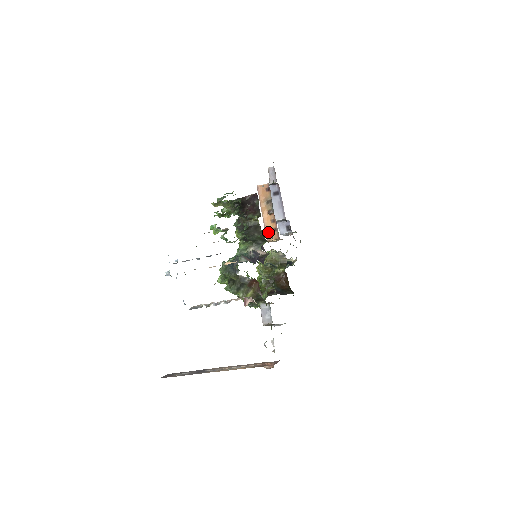
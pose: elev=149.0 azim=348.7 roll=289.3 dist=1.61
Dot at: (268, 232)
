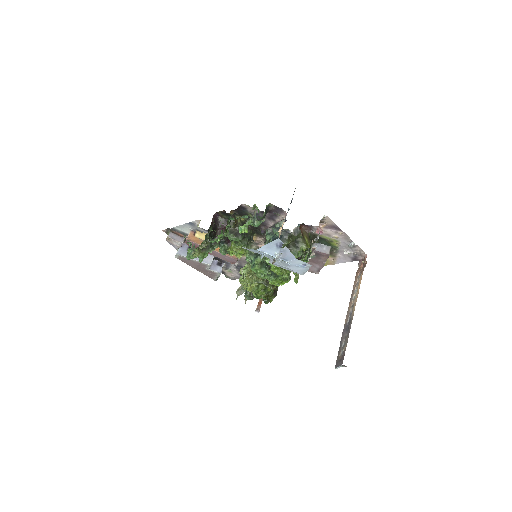
Dot at: occluded
